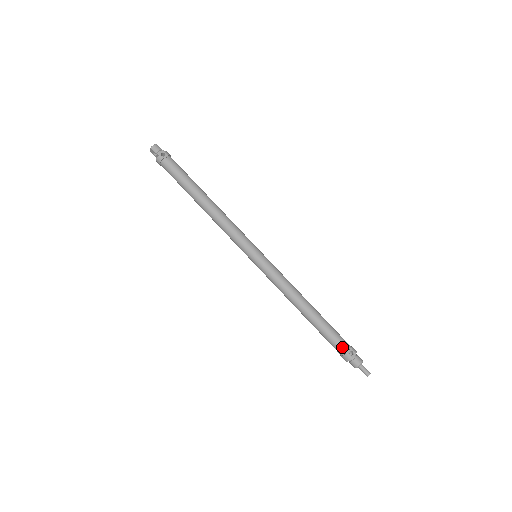
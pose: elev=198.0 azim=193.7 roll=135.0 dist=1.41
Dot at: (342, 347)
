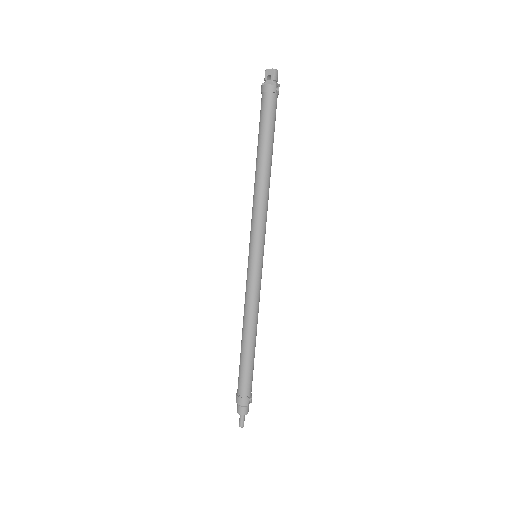
Dot at: (249, 390)
